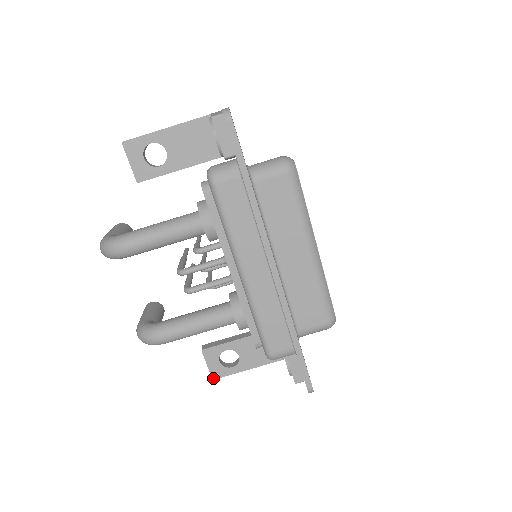
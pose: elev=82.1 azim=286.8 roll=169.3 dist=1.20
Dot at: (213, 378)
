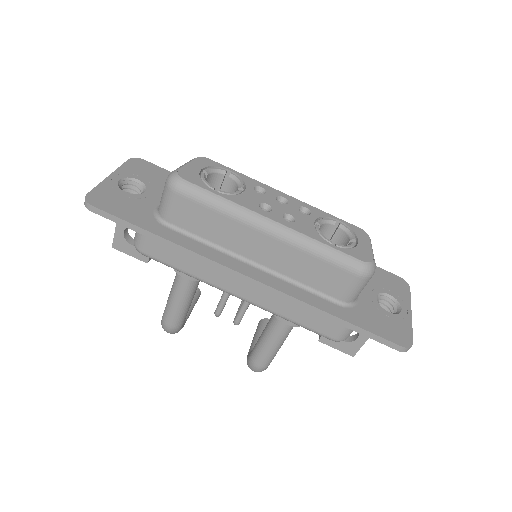
Dot at: (352, 355)
